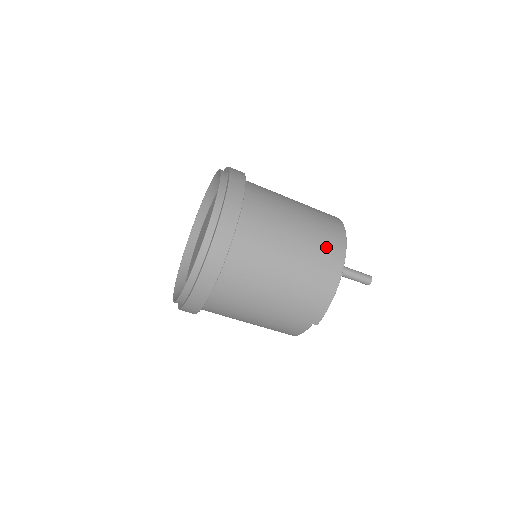
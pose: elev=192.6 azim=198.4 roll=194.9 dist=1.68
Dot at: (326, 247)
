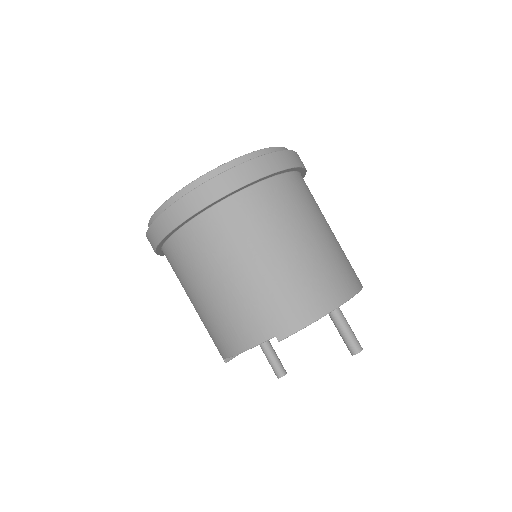
Dot at: (343, 270)
